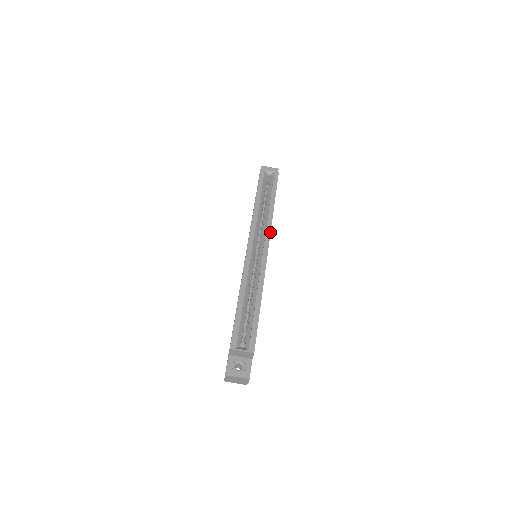
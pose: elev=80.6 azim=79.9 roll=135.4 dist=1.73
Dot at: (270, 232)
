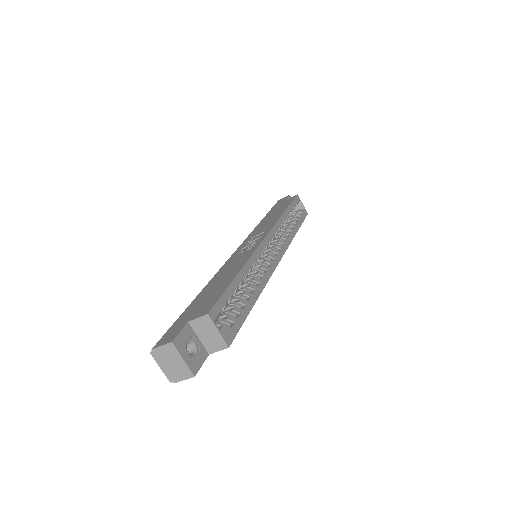
Dot at: occluded
